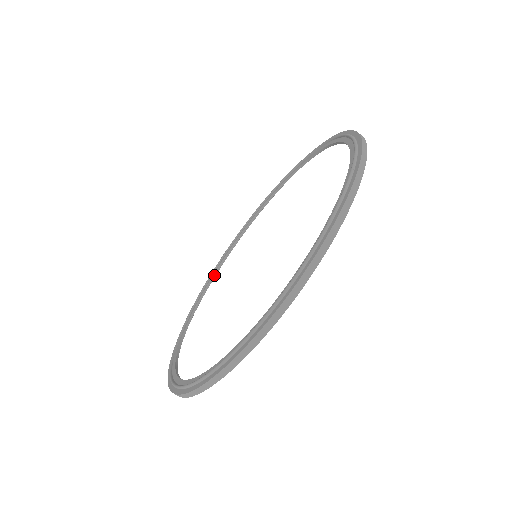
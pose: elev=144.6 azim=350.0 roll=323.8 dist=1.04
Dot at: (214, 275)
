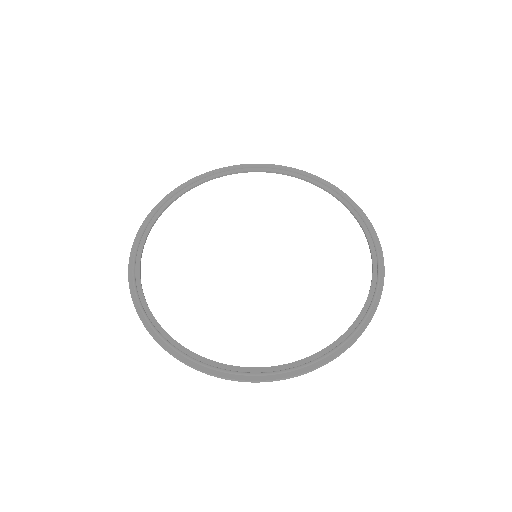
Dot at: (242, 172)
